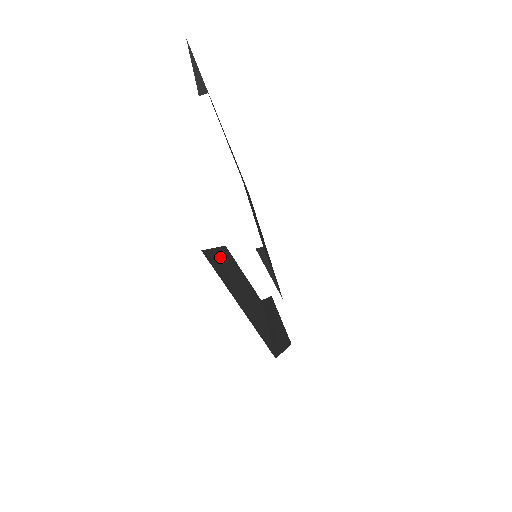
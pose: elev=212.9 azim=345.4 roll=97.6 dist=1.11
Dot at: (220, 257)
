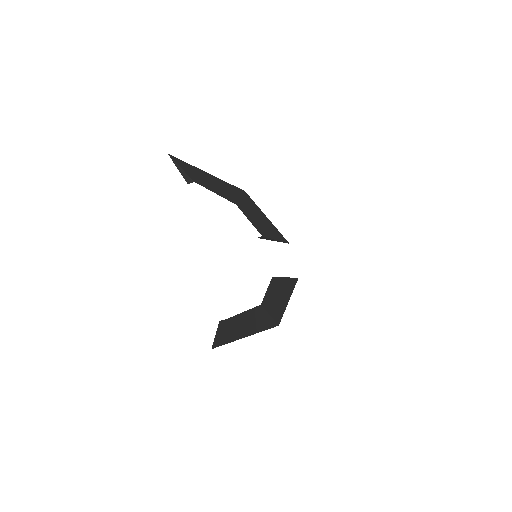
Dot at: (224, 332)
